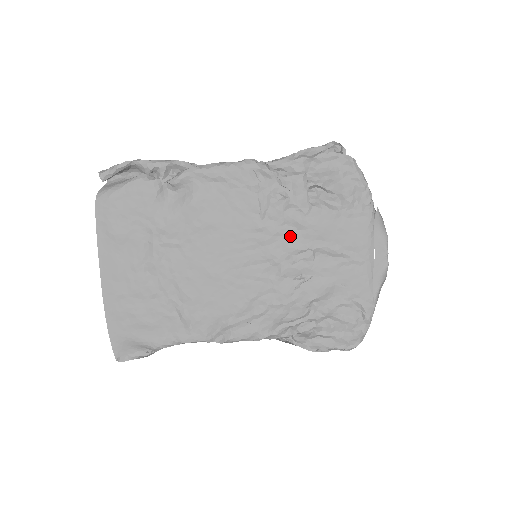
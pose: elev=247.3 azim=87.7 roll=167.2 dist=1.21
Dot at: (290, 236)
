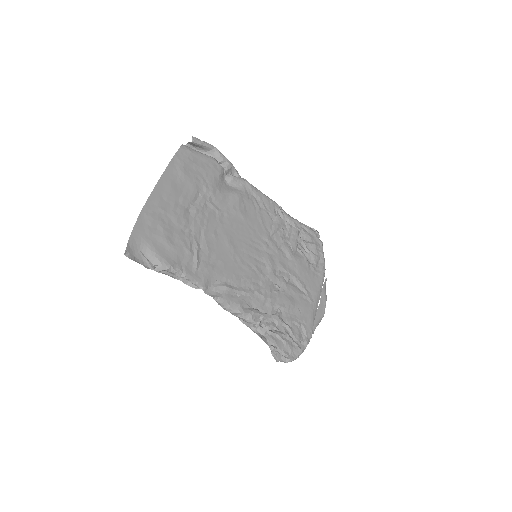
Dot at: (282, 257)
